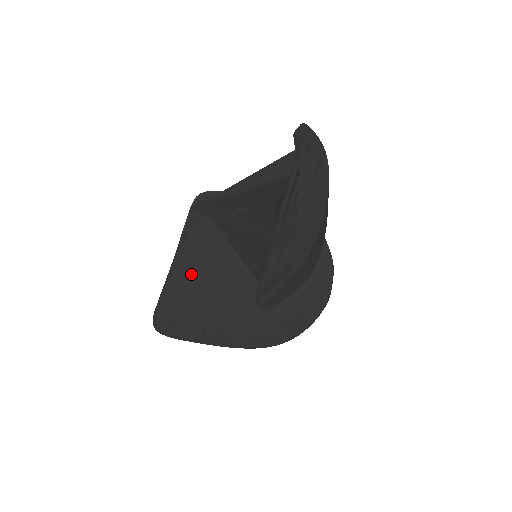
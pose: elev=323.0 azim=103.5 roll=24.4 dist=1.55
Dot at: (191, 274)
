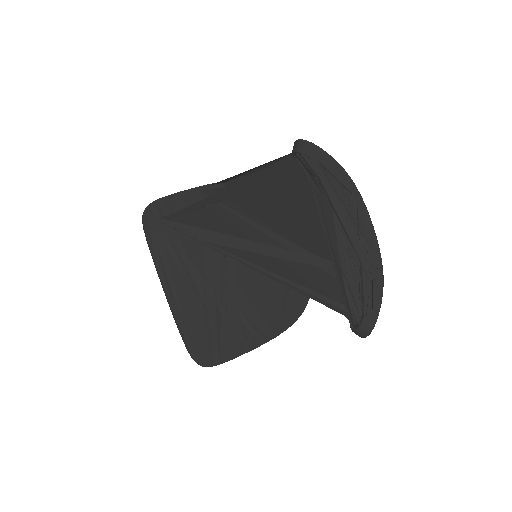
Dot at: (198, 299)
